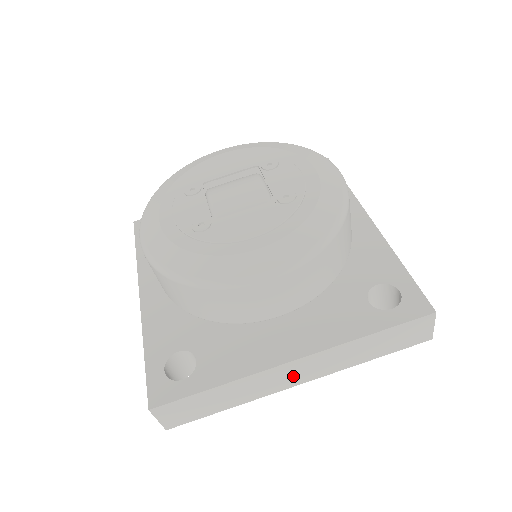
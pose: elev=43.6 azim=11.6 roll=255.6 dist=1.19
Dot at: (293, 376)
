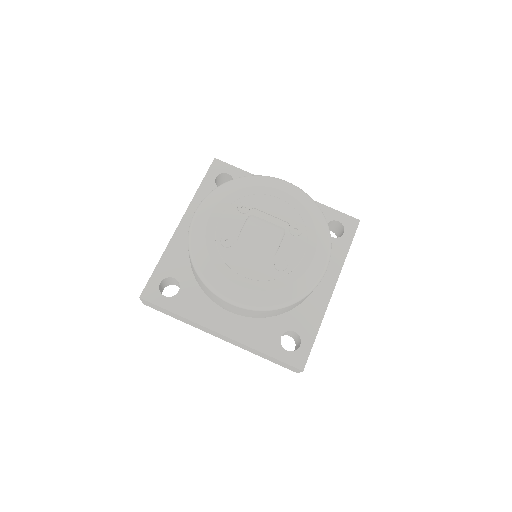
Dot at: (217, 335)
